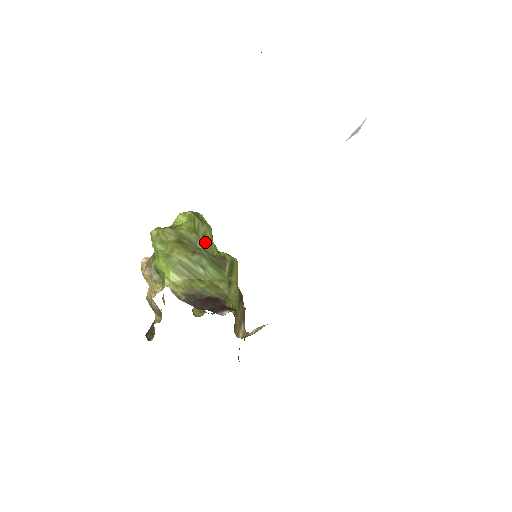
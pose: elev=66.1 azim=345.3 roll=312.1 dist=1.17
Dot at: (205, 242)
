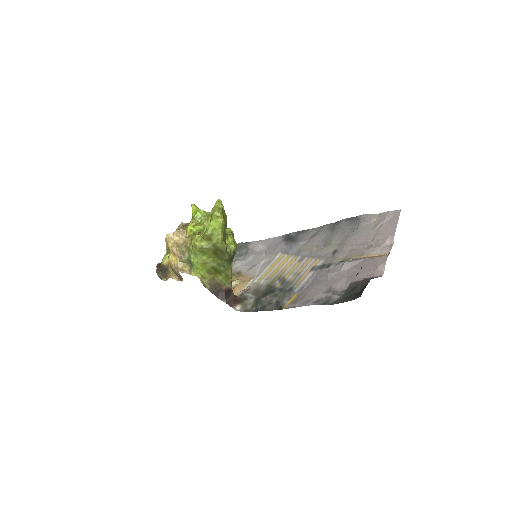
Dot at: (225, 239)
